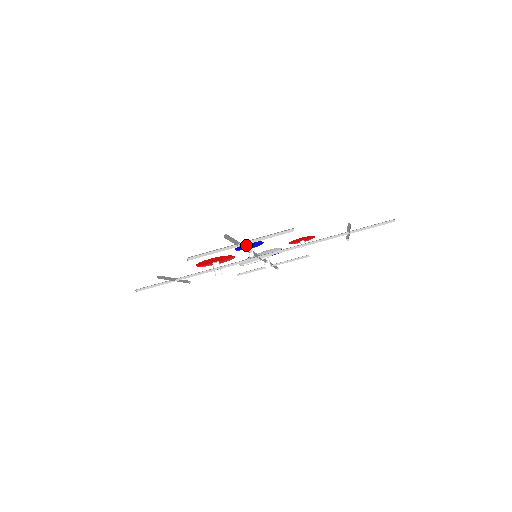
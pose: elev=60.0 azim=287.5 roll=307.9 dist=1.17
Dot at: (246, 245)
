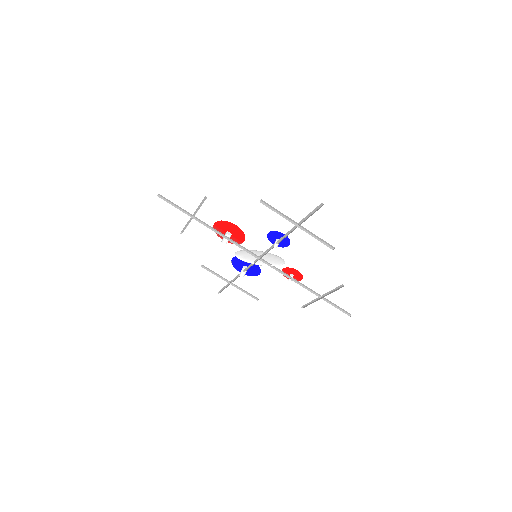
Dot at: (280, 236)
